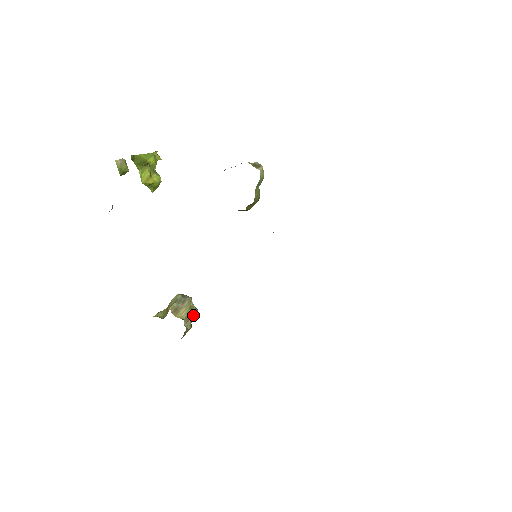
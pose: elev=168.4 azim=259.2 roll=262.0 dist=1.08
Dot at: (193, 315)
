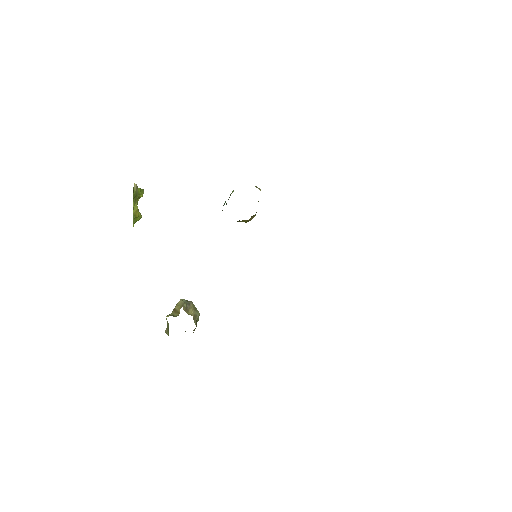
Dot at: (197, 315)
